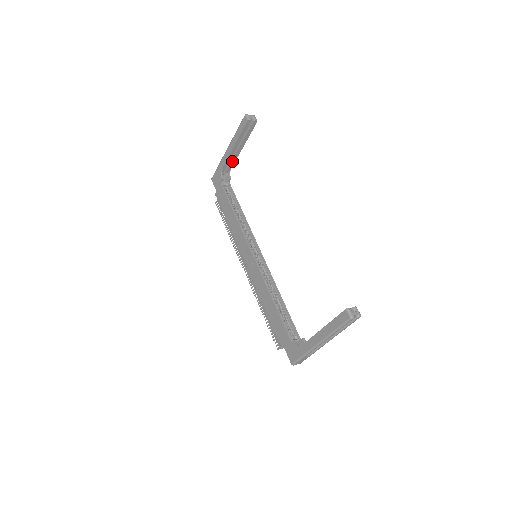
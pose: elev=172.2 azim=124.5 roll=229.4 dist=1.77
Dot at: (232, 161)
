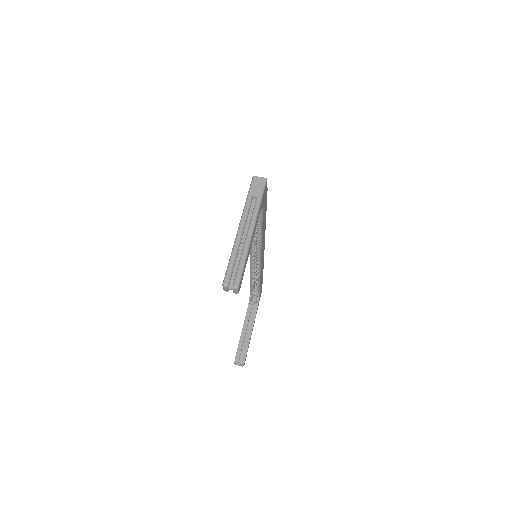
Dot at: occluded
